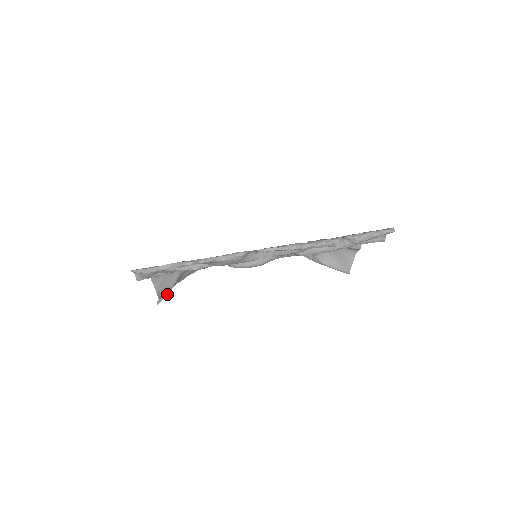
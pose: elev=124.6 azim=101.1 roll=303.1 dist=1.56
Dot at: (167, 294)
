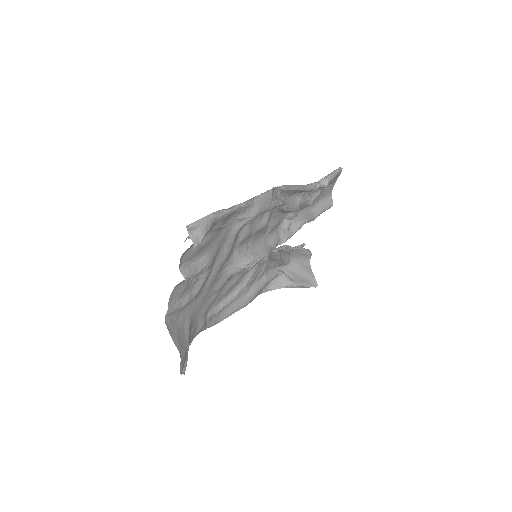
Dot at: (186, 360)
